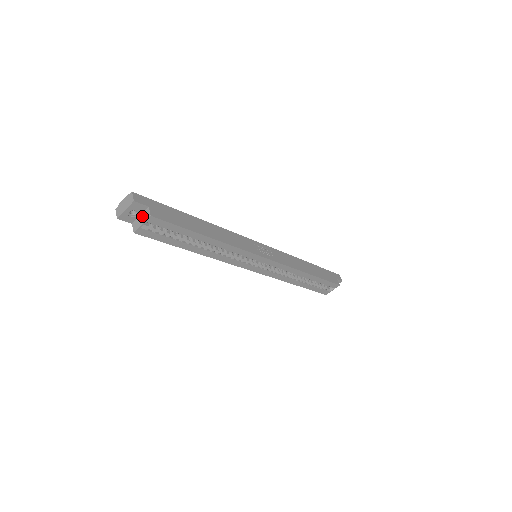
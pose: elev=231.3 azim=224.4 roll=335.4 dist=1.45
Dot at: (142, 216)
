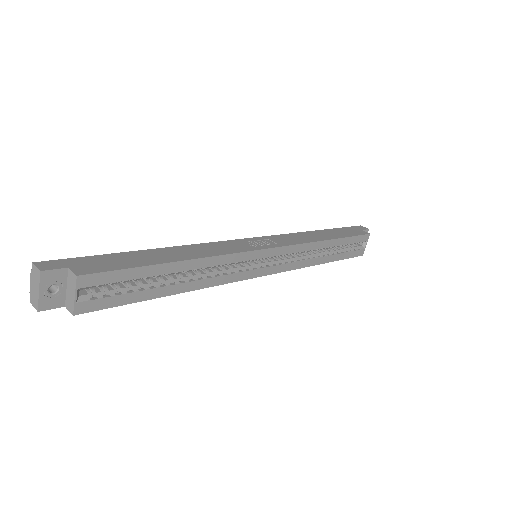
Dot at: (68, 286)
